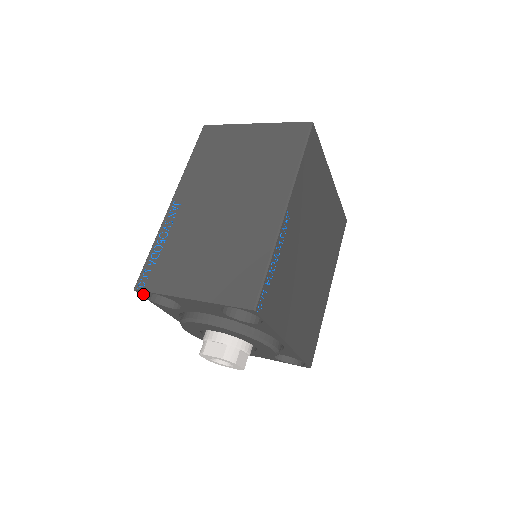
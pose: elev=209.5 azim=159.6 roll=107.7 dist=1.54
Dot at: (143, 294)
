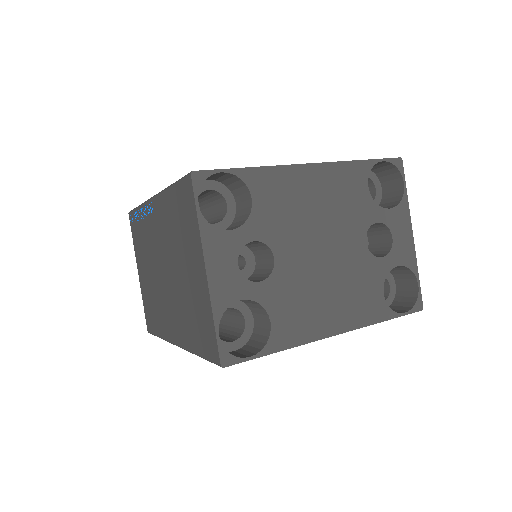
Dot at: occluded
